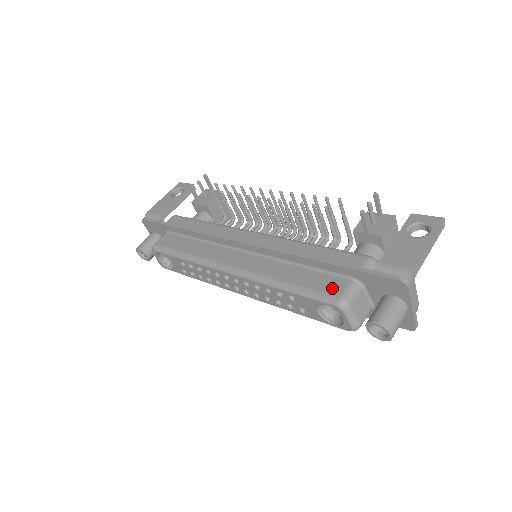
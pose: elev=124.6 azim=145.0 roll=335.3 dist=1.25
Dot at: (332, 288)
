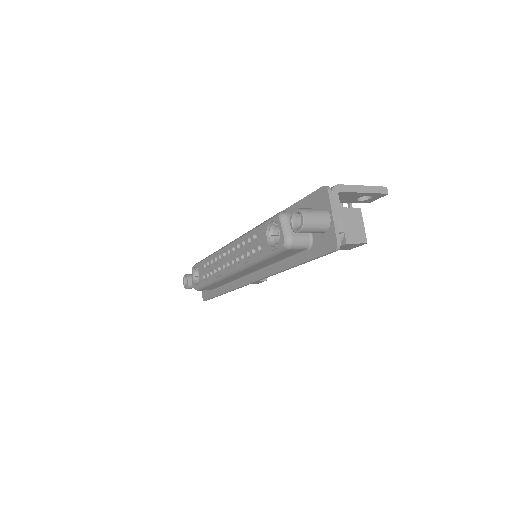
Dot at: occluded
